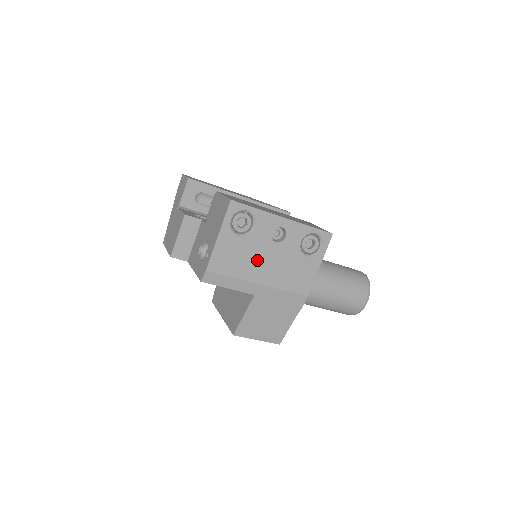
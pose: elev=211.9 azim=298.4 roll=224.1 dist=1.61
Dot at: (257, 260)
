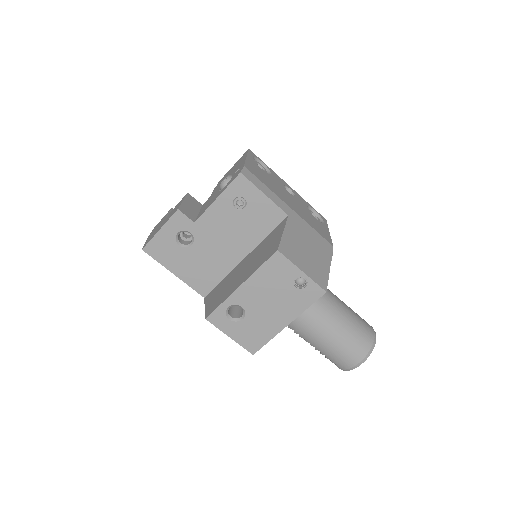
Dot at: (281, 192)
